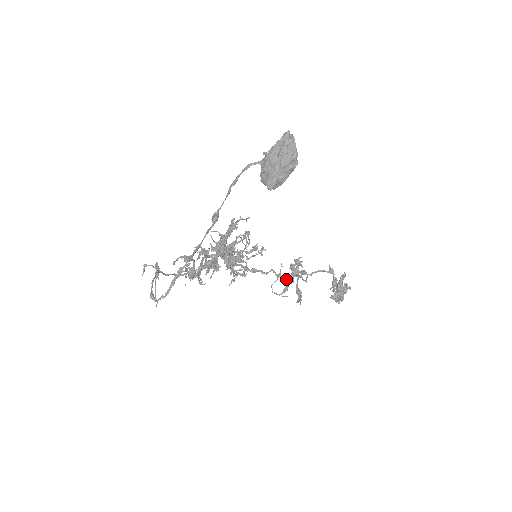
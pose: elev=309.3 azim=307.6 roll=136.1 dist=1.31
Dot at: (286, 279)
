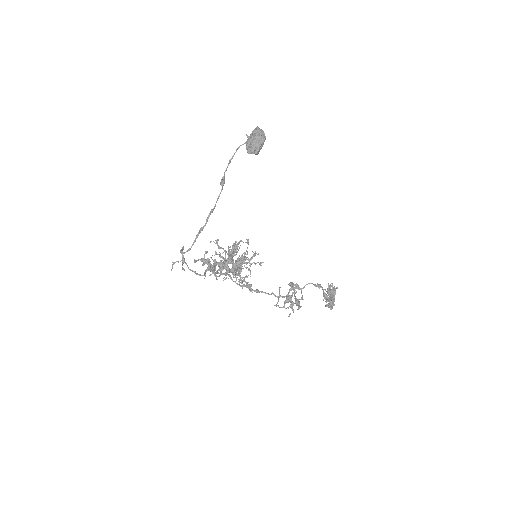
Dot at: (285, 296)
